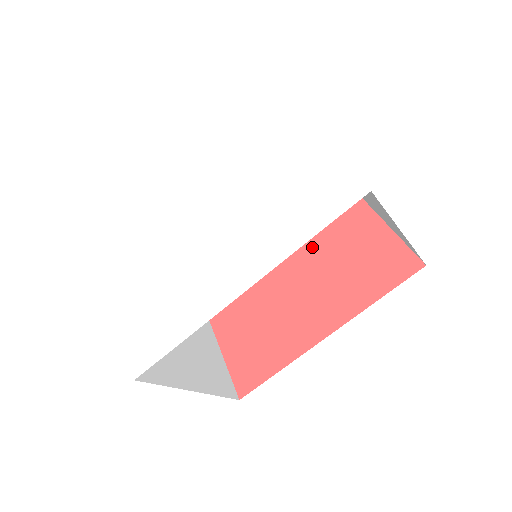
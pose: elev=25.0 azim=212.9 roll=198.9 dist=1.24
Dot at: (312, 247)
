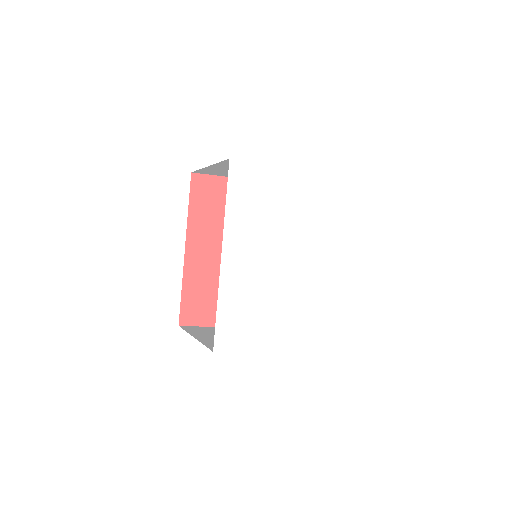
Dot at: occluded
